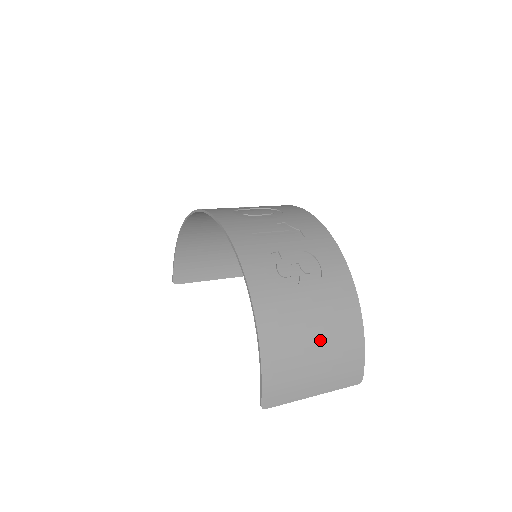
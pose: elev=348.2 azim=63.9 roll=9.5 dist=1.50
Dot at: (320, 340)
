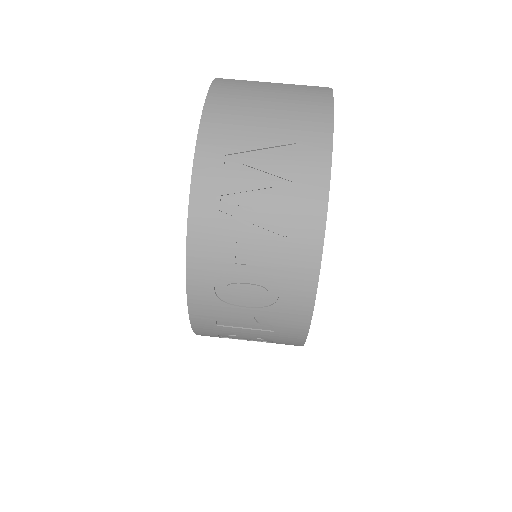
Dot at: occluded
